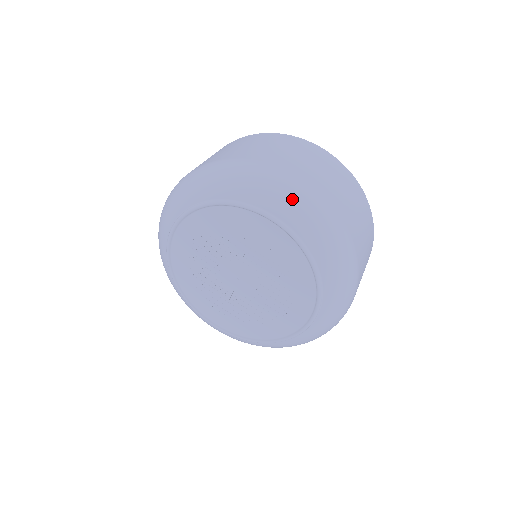
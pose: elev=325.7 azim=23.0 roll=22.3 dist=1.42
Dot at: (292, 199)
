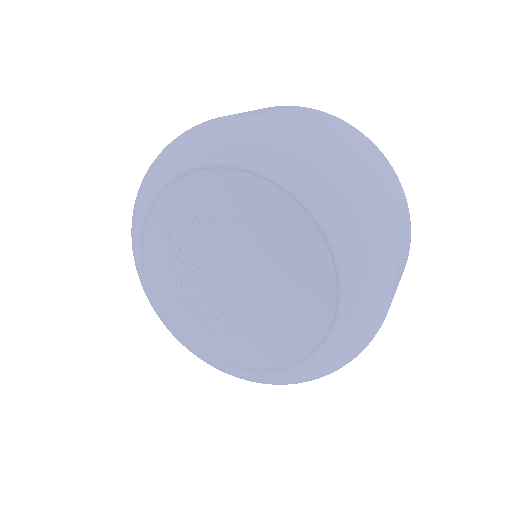
Dot at: (318, 165)
